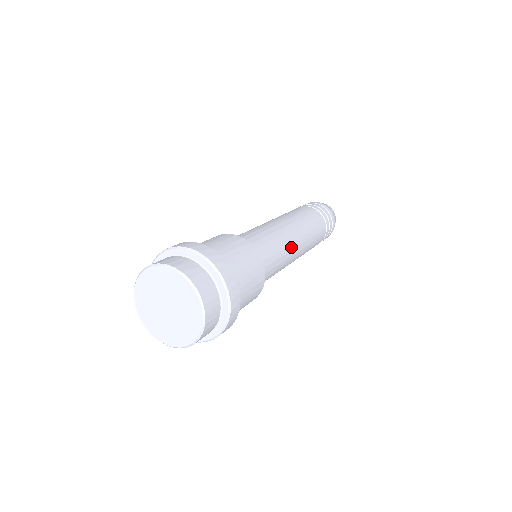
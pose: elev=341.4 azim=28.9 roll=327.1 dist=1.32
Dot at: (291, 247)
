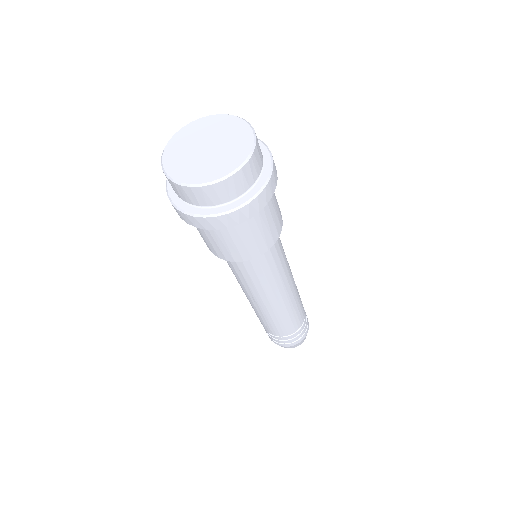
Dot at: (281, 286)
